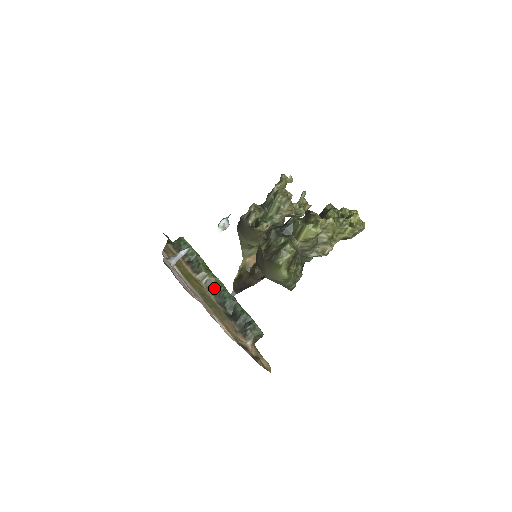
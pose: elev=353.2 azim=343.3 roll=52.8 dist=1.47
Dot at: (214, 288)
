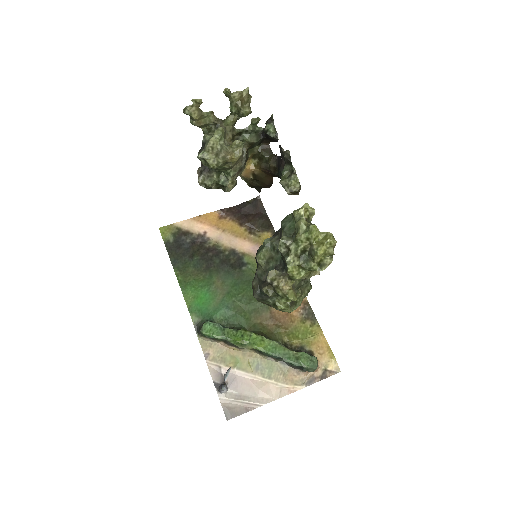
Dot at: (258, 352)
